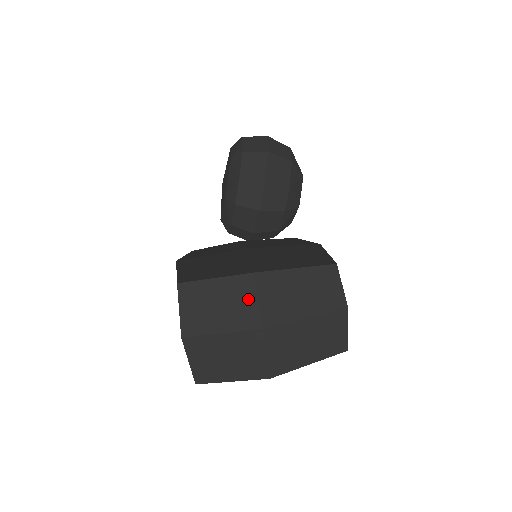
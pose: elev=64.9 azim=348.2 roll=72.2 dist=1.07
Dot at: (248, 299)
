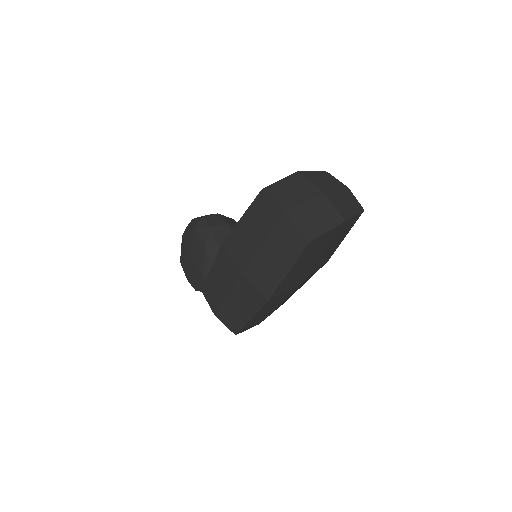
Dot at: (305, 182)
